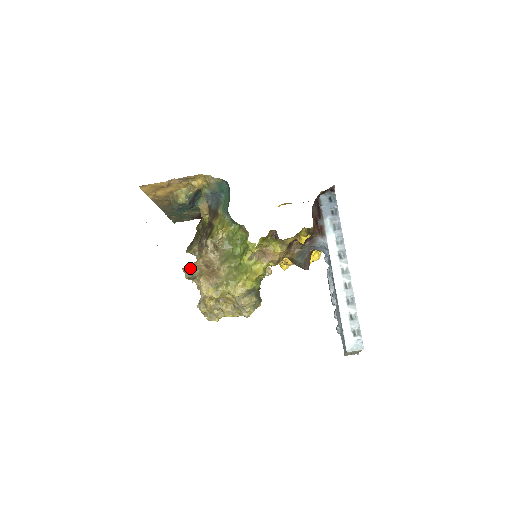
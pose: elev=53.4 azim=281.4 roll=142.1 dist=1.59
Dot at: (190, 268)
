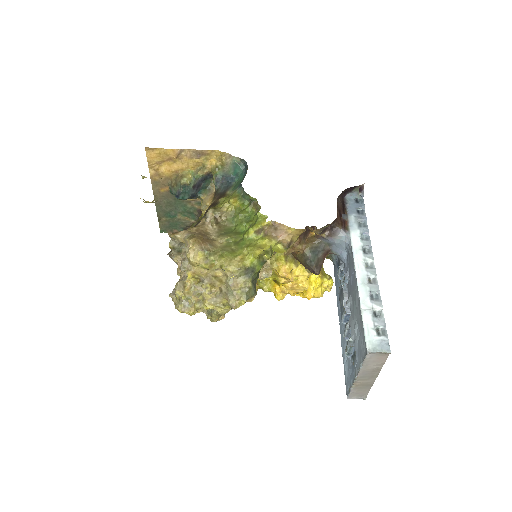
Dot at: (180, 232)
